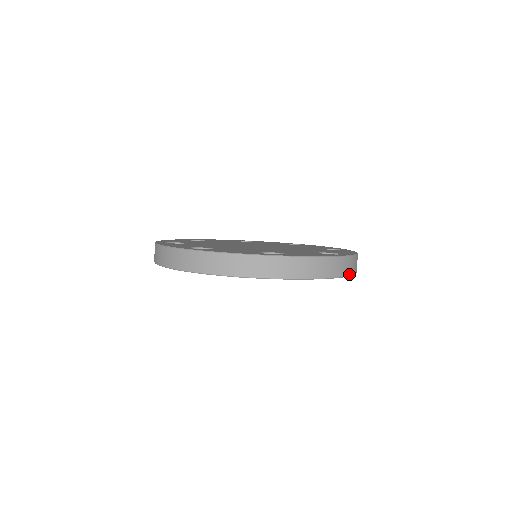
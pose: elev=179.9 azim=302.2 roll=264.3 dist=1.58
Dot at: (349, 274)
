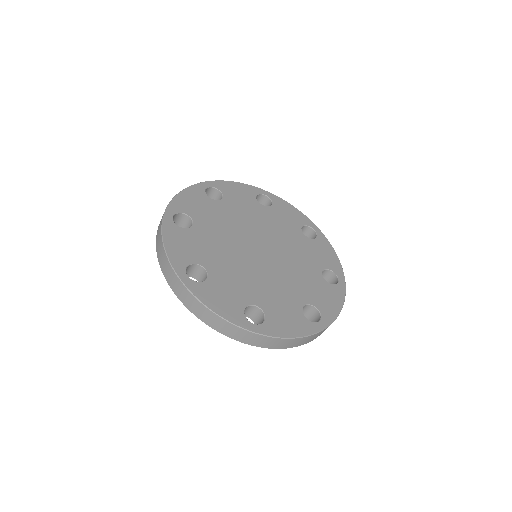
Dot at: occluded
